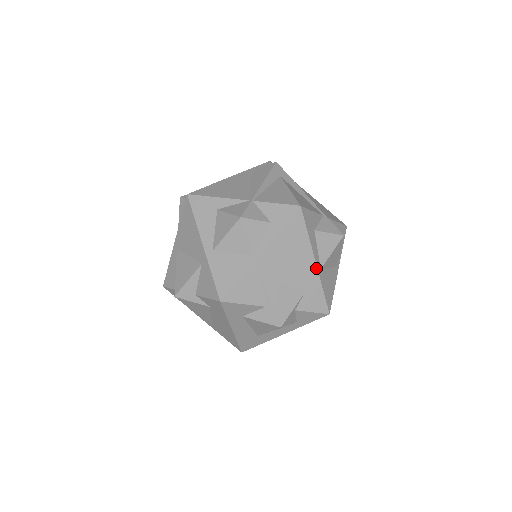
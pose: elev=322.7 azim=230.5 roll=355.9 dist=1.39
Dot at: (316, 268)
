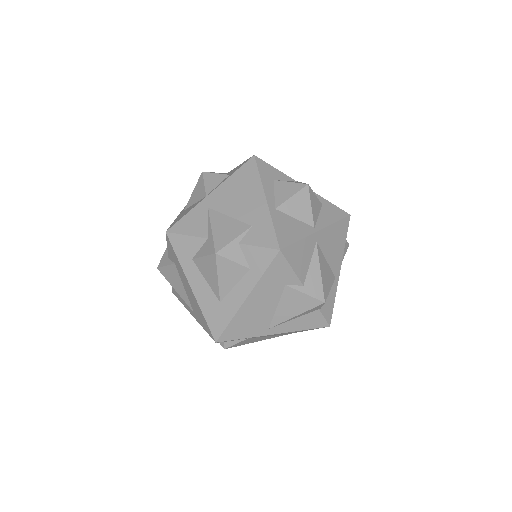
Dot at: (266, 204)
